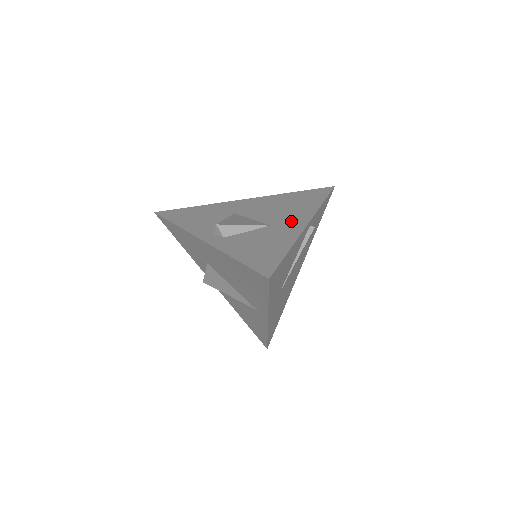
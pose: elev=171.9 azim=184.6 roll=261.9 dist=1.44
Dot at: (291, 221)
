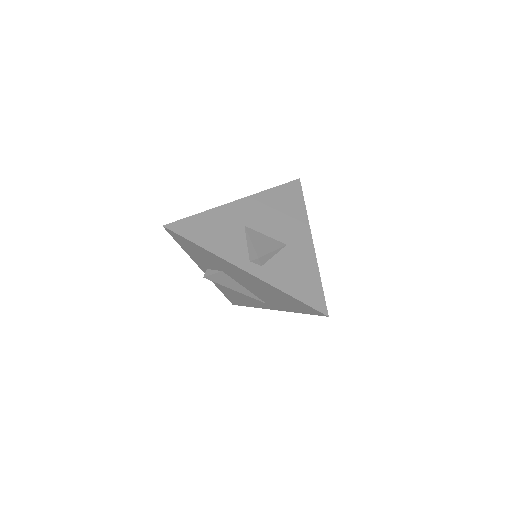
Dot at: (299, 237)
